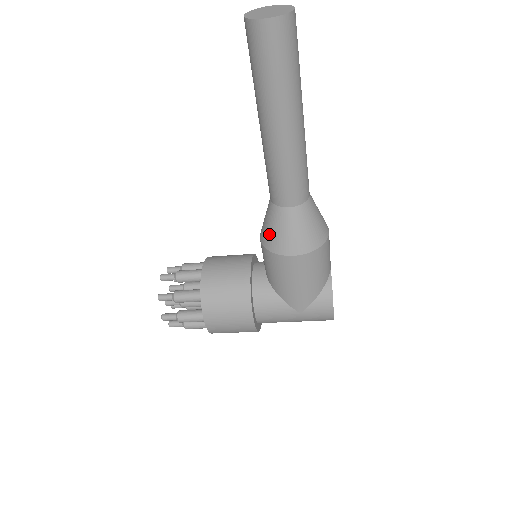
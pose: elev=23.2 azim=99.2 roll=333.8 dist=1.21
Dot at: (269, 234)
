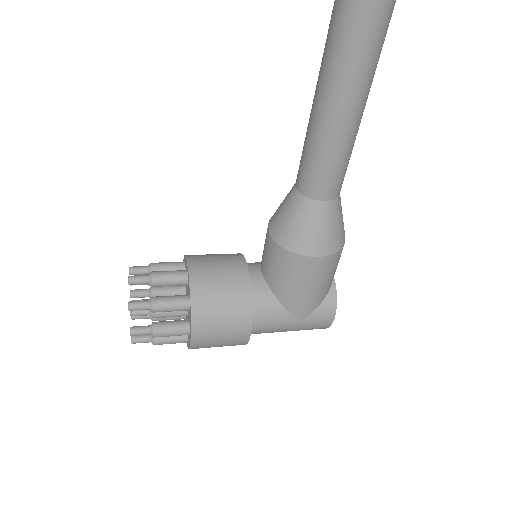
Dot at: (291, 231)
